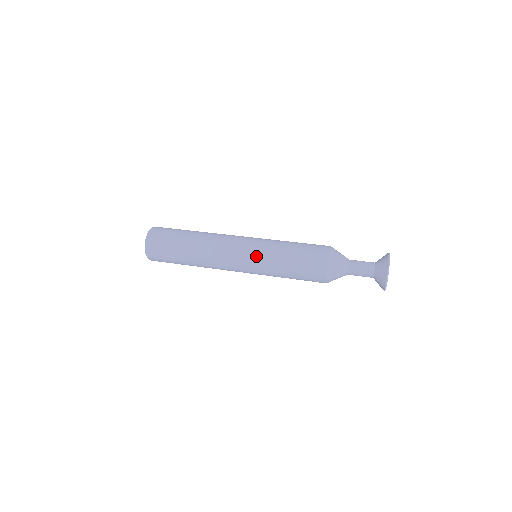
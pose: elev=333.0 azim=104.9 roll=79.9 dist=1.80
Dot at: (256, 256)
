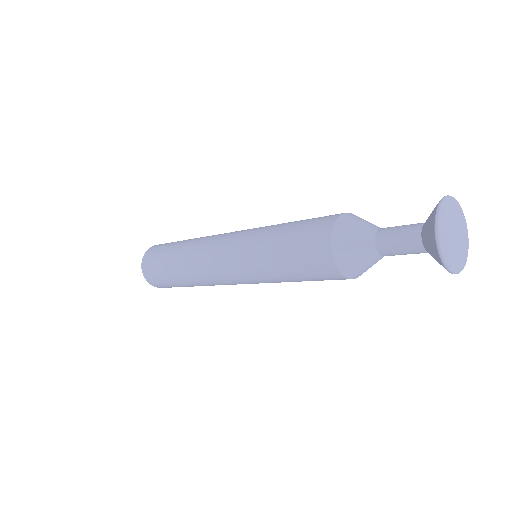
Dot at: (245, 236)
